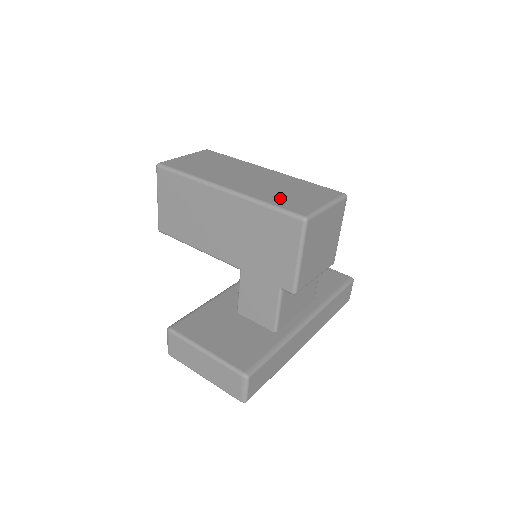
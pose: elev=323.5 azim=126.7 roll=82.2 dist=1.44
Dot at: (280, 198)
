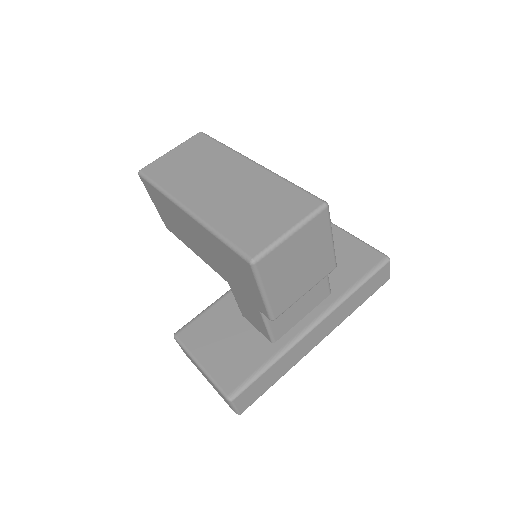
Dot at: (239, 224)
